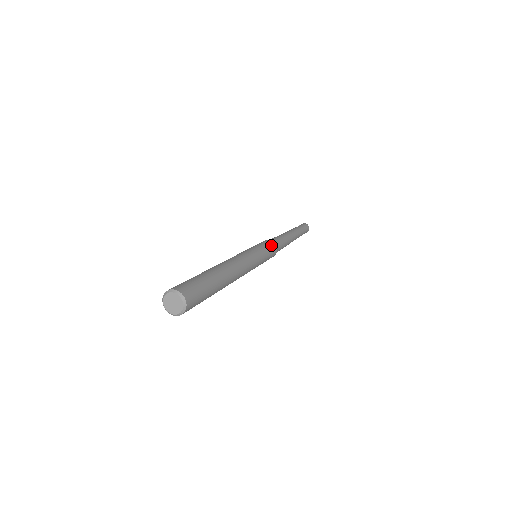
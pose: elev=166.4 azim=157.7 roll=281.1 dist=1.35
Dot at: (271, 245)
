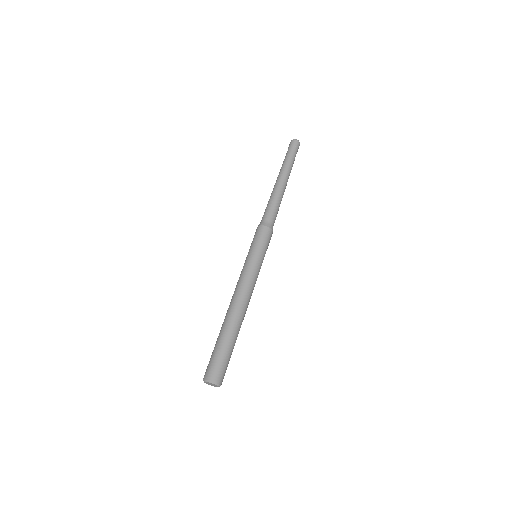
Dot at: (264, 235)
